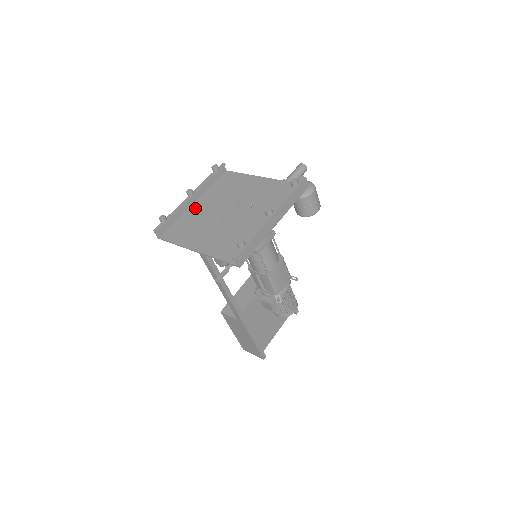
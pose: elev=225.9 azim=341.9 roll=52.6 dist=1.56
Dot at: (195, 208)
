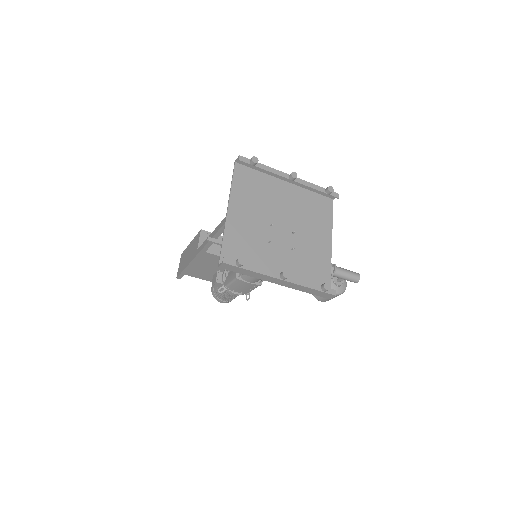
Dot at: (279, 186)
